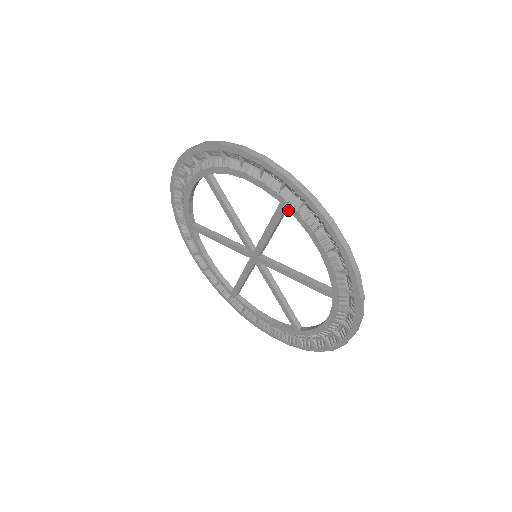
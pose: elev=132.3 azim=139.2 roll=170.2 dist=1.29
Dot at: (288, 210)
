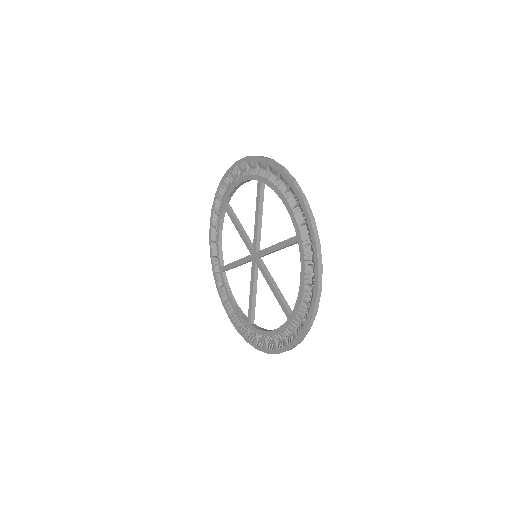
Dot at: (262, 182)
